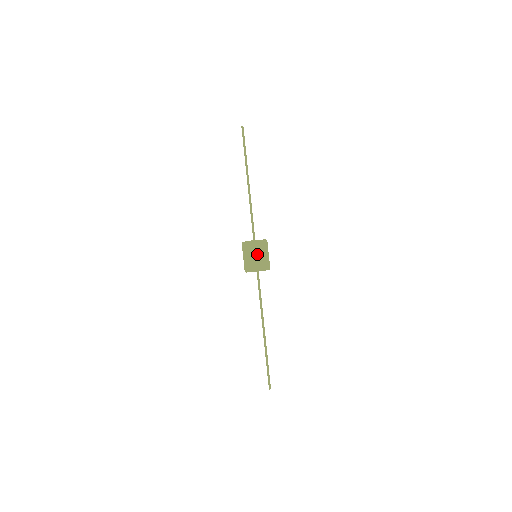
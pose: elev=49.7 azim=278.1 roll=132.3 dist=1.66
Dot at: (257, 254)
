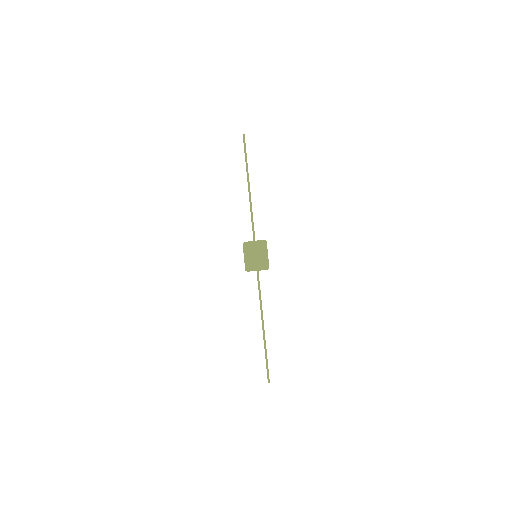
Dot at: (258, 254)
